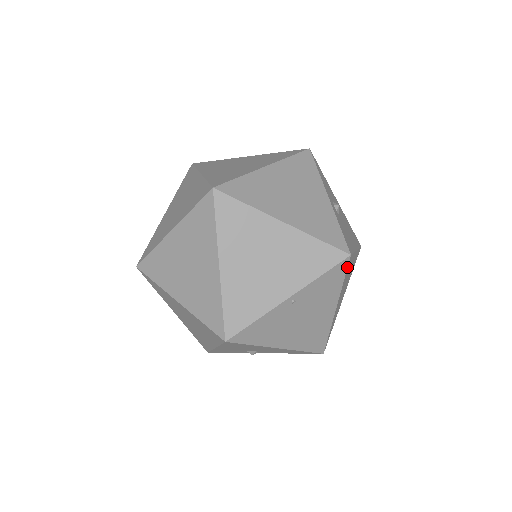
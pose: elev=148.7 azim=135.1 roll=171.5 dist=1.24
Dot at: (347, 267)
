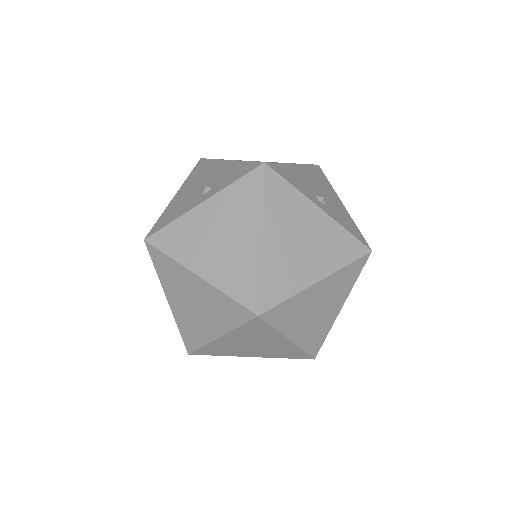
Dot at: occluded
